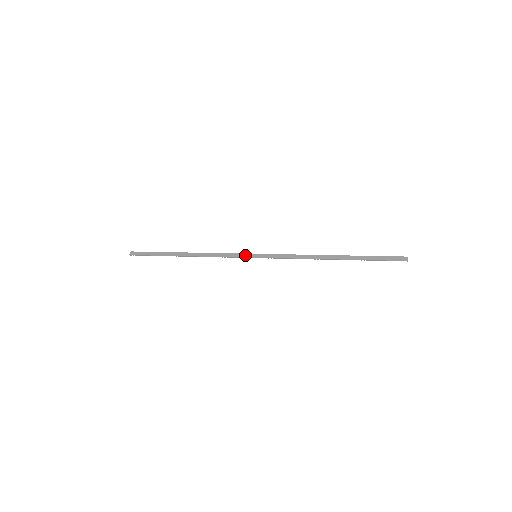
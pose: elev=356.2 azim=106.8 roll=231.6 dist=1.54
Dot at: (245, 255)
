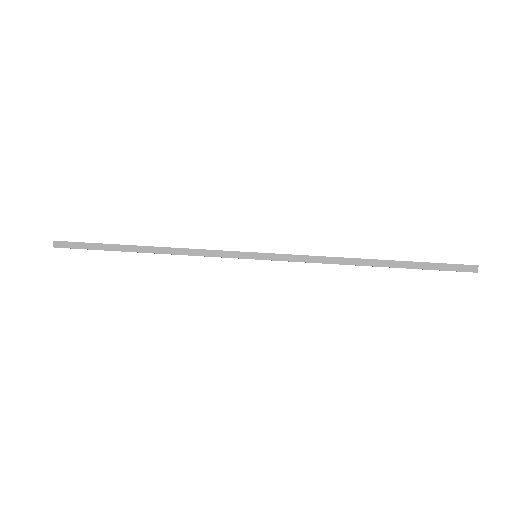
Dot at: (239, 254)
